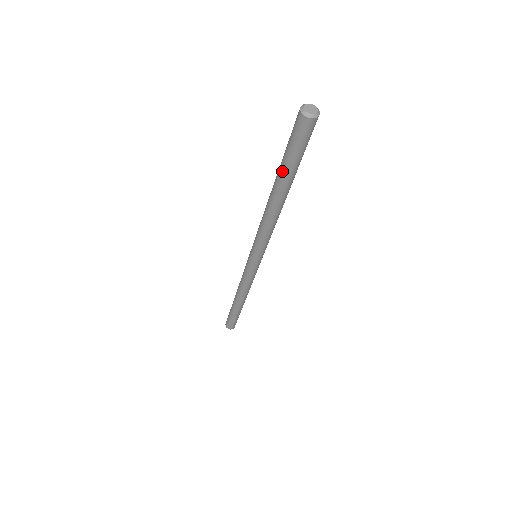
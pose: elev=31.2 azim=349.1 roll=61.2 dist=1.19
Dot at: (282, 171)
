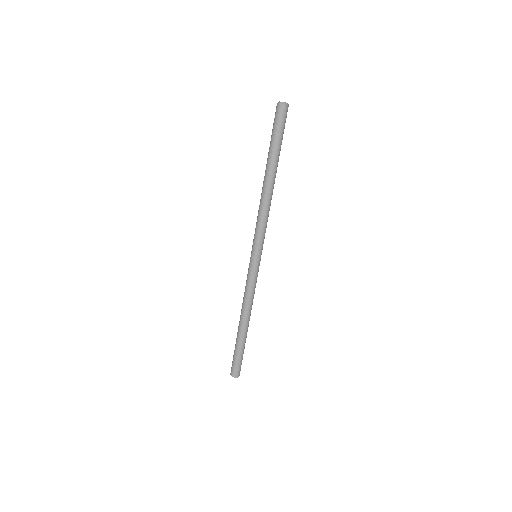
Dot at: (269, 152)
